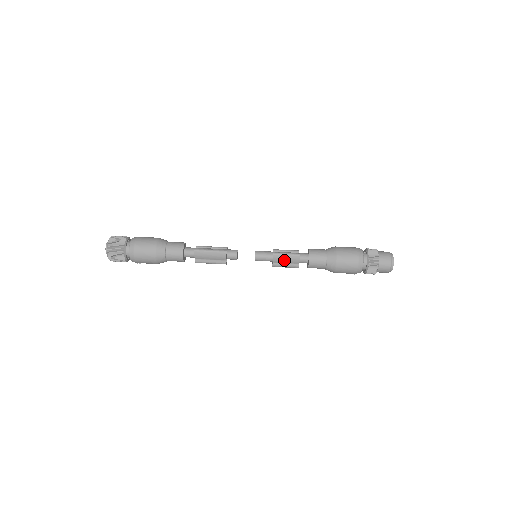
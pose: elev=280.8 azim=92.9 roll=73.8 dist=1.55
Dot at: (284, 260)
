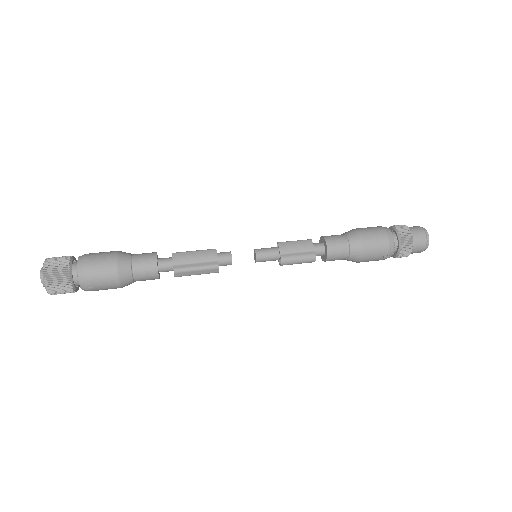
Dot at: (294, 248)
